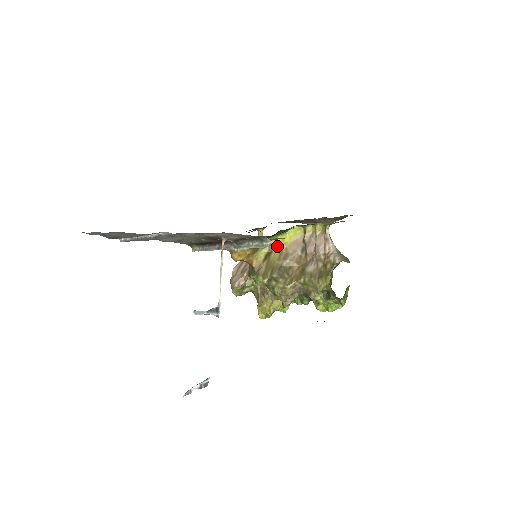
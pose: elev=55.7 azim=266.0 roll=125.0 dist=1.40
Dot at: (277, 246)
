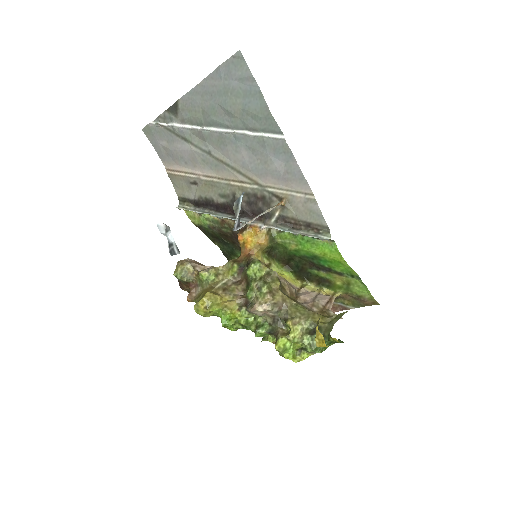
Dot at: occluded
